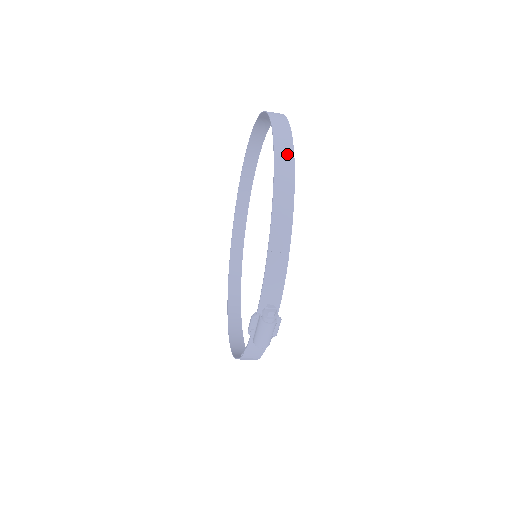
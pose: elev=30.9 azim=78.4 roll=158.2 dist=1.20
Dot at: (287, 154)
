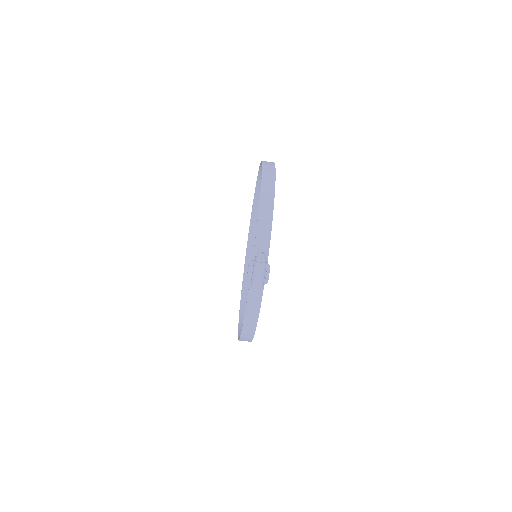
Dot at: (271, 169)
